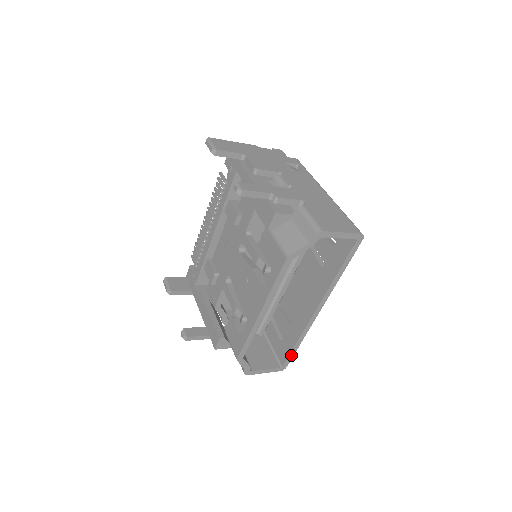
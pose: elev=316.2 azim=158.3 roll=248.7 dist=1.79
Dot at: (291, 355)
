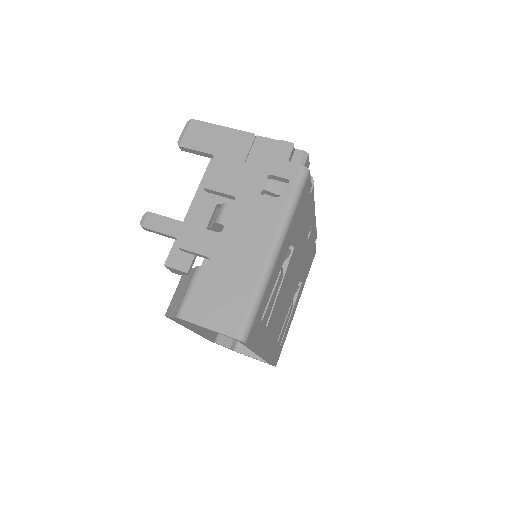
Dot at: occluded
